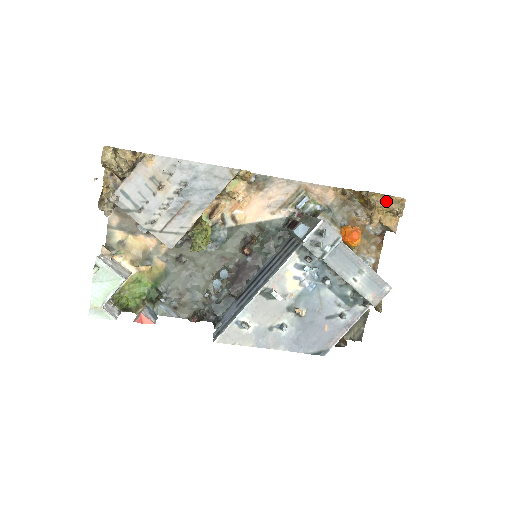
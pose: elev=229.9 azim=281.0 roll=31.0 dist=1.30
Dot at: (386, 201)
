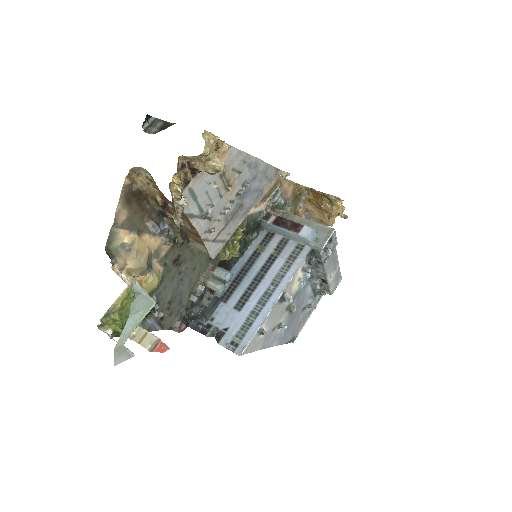
Dot at: (337, 204)
